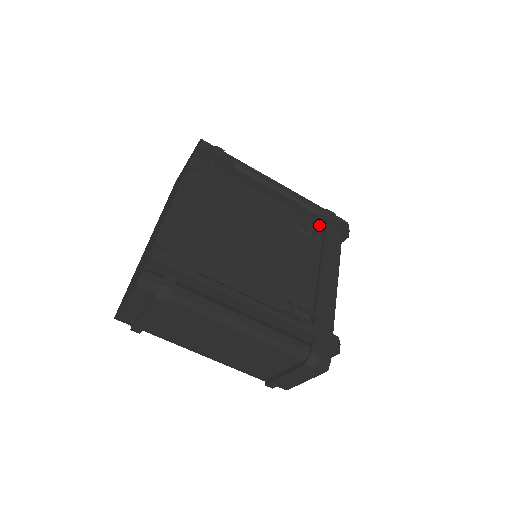
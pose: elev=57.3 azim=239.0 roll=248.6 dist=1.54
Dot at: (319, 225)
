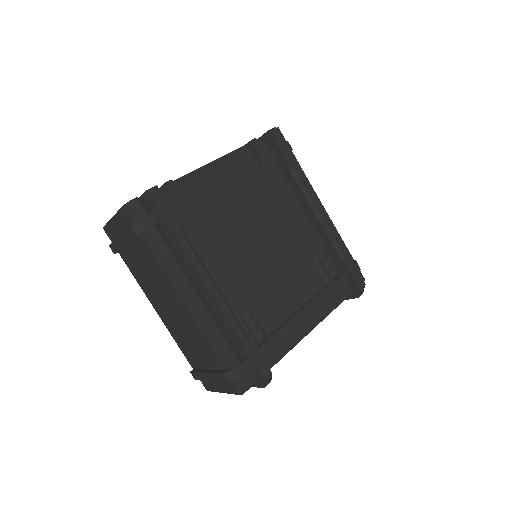
Dot at: (337, 269)
